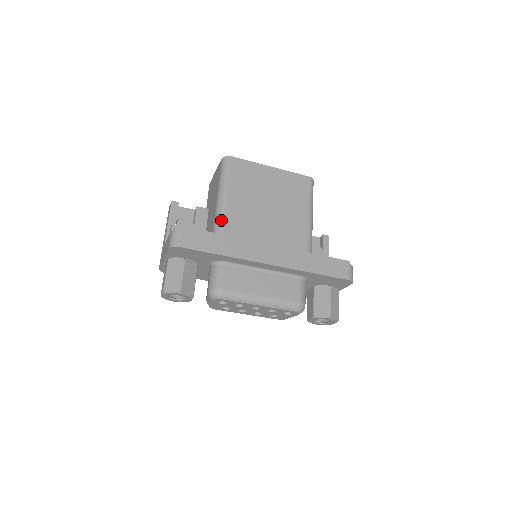
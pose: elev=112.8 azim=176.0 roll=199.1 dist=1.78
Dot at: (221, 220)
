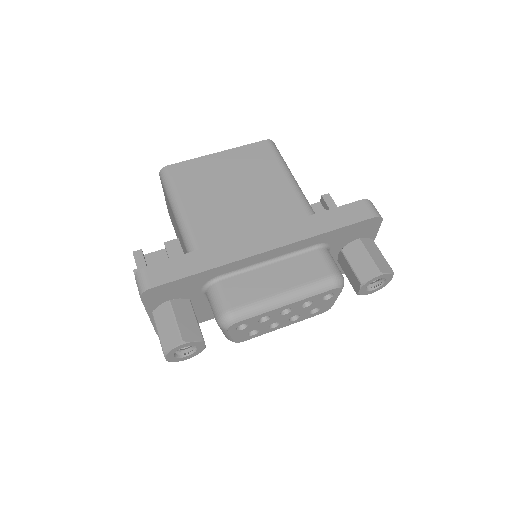
Dot at: (189, 235)
